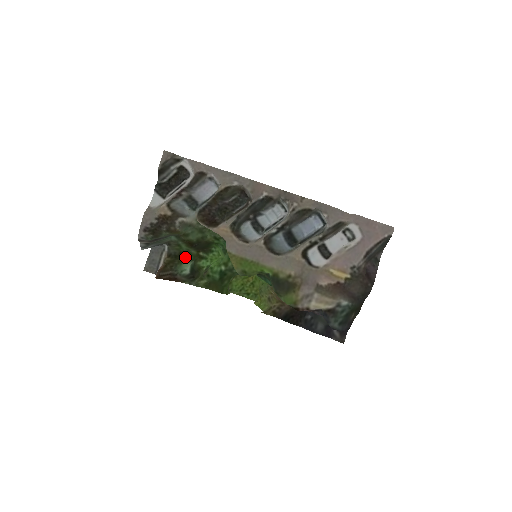
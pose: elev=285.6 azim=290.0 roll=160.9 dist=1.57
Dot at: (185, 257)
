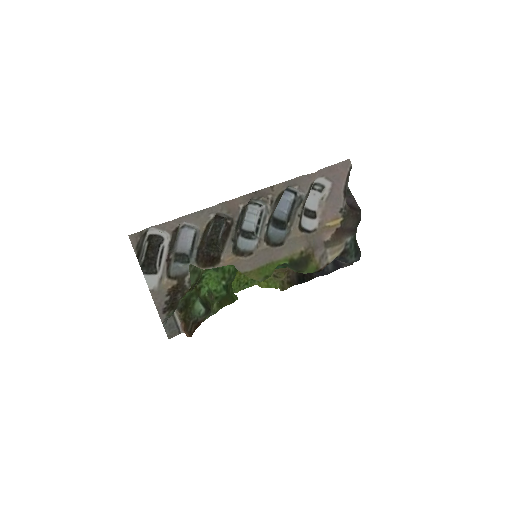
Dot at: (191, 300)
